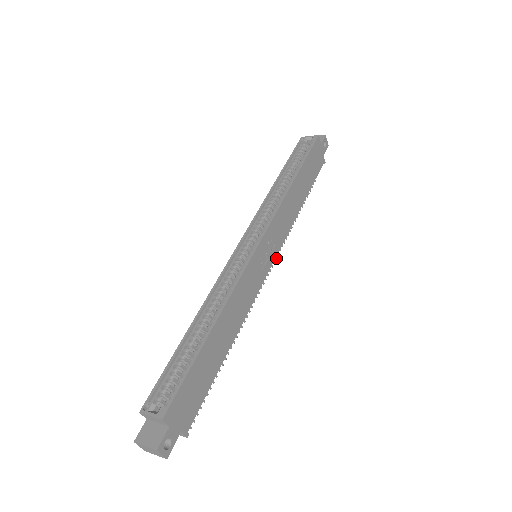
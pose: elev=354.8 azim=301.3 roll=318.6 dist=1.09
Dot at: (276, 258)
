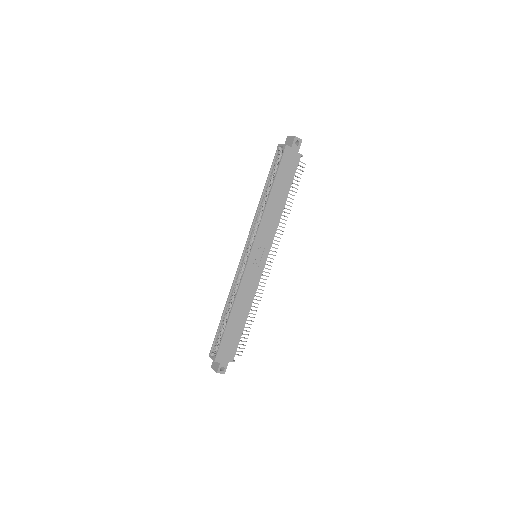
Dot at: occluded
